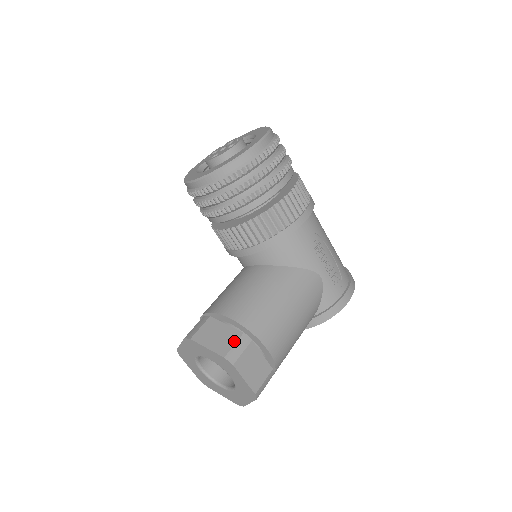
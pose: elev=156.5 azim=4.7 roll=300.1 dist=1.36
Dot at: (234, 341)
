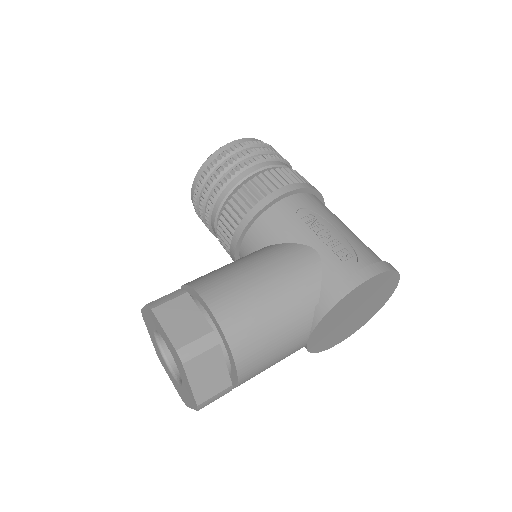
Dot at: (168, 294)
